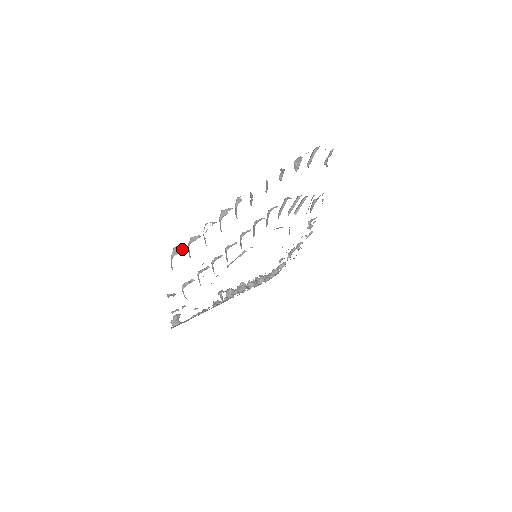
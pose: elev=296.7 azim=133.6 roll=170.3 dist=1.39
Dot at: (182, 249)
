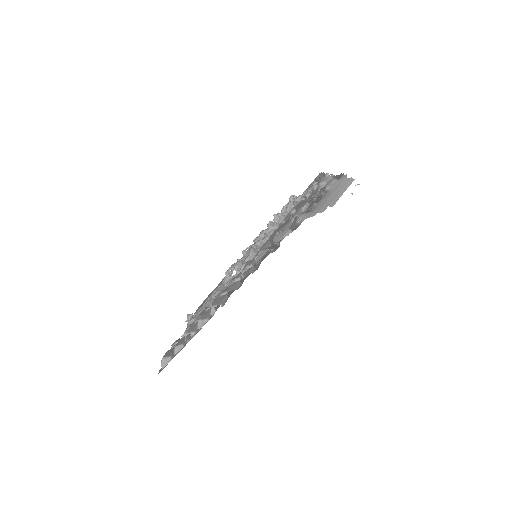
Dot at: (168, 362)
